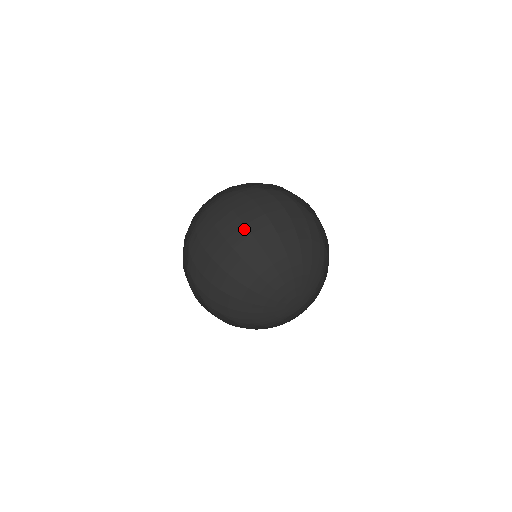
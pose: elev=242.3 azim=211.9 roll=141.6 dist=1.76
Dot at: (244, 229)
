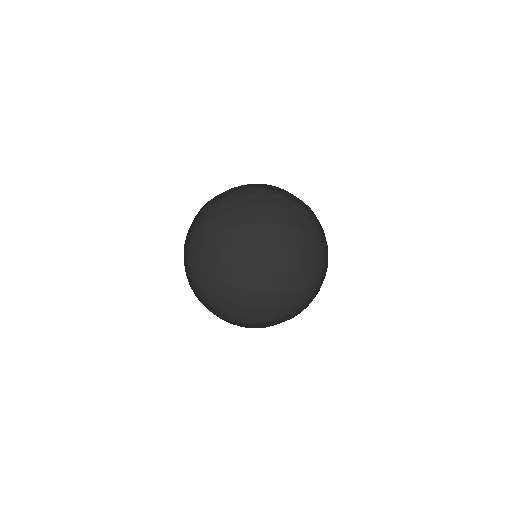
Dot at: (279, 311)
